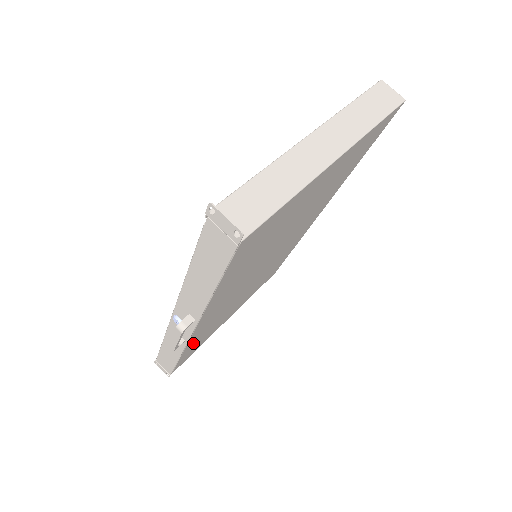
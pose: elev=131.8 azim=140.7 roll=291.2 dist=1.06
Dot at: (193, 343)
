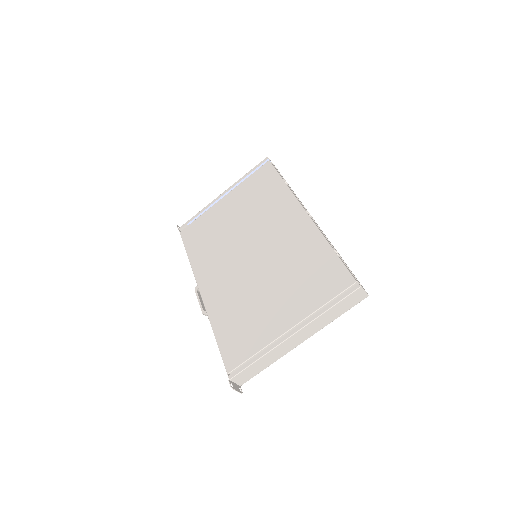
Dot at: occluded
